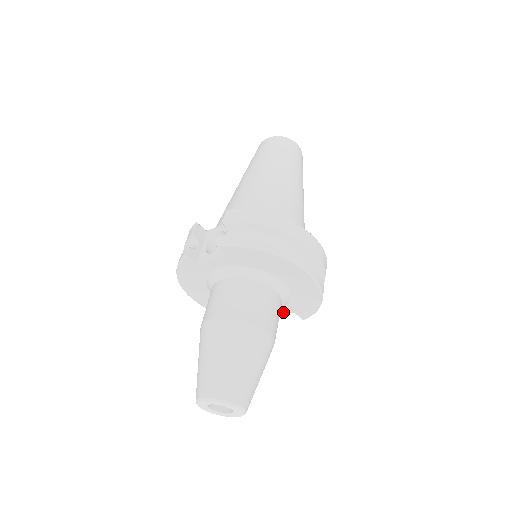
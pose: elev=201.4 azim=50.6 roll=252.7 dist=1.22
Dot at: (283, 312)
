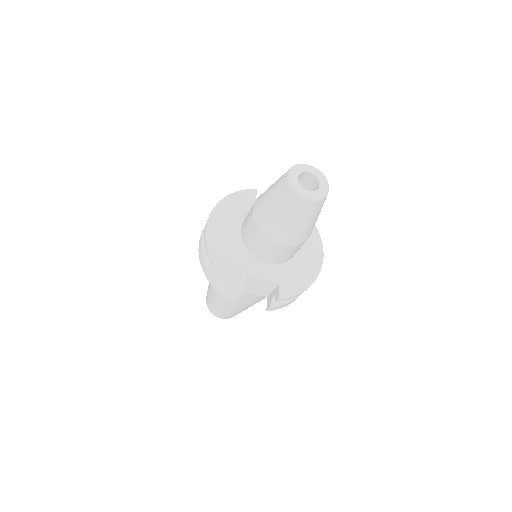
Dot at: (271, 278)
